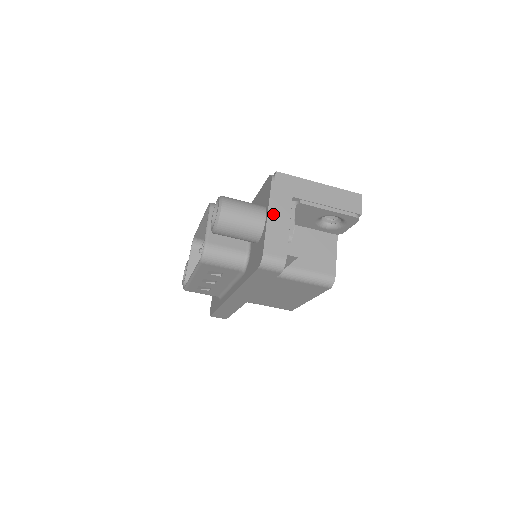
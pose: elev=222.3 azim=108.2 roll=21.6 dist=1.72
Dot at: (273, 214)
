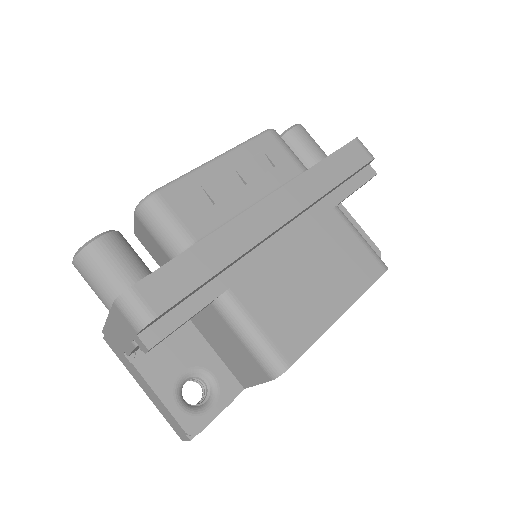
Dot at: occluded
